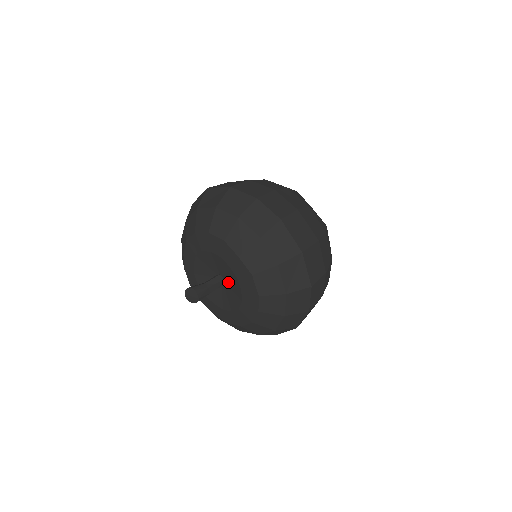
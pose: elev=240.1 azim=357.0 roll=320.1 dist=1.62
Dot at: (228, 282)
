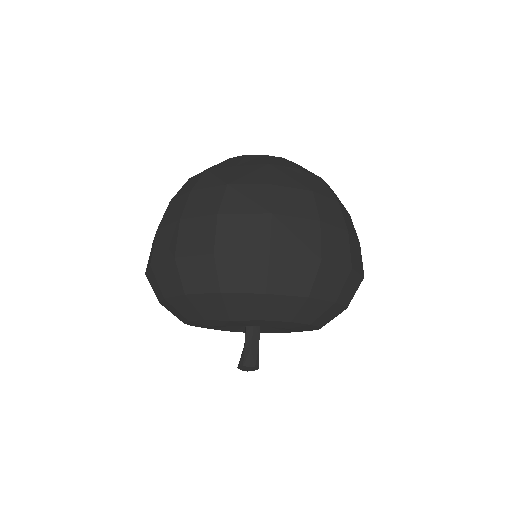
Dot at: occluded
